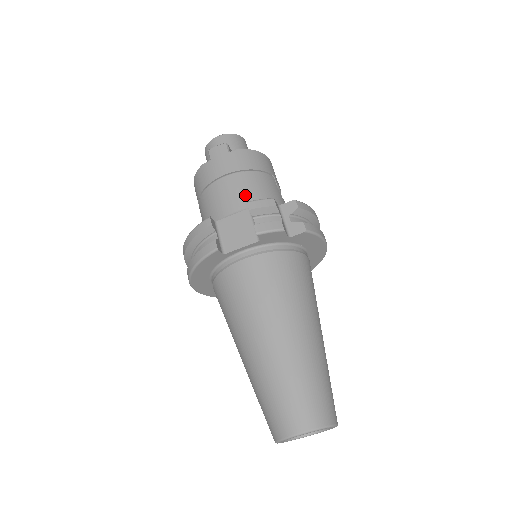
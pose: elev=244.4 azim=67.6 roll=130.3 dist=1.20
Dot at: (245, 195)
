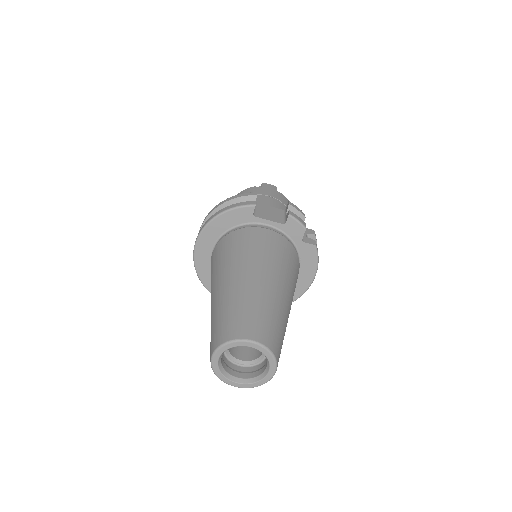
Dot at: occluded
